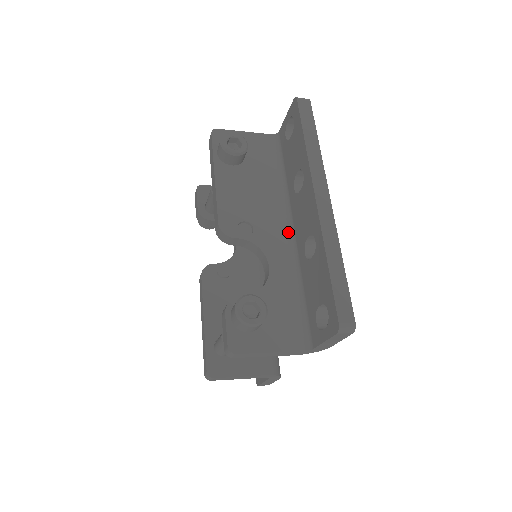
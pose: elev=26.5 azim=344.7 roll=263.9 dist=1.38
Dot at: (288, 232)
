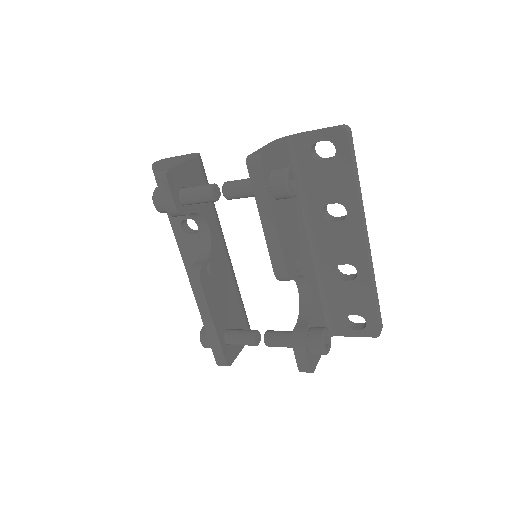
Dot at: (311, 249)
